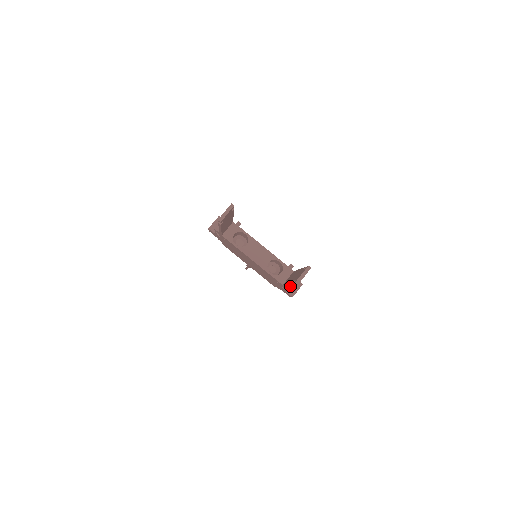
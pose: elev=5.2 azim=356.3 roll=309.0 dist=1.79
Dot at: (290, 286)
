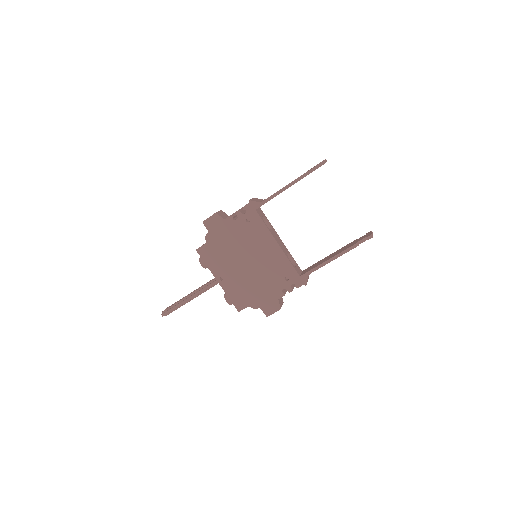
Dot at: occluded
